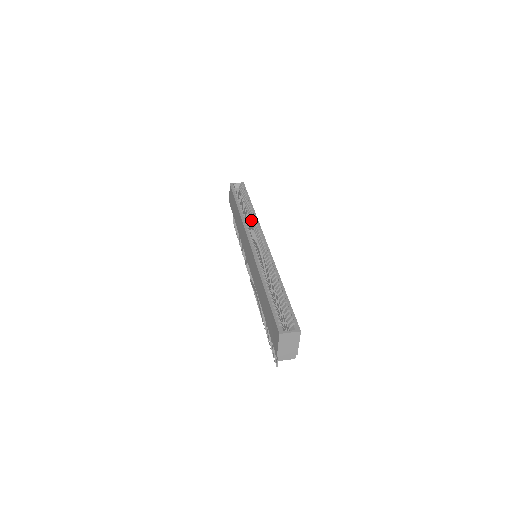
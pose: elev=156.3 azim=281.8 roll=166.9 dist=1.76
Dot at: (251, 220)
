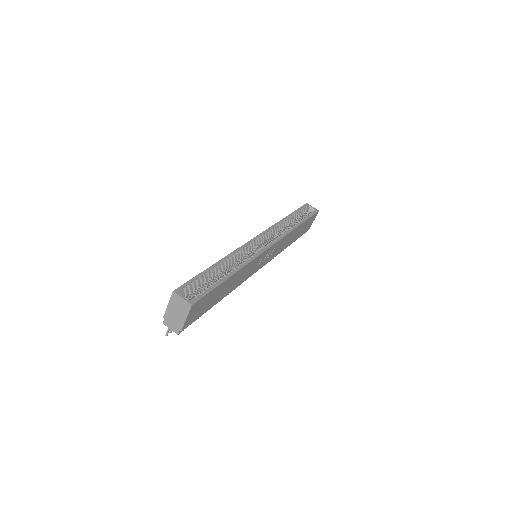
Dot at: (284, 231)
